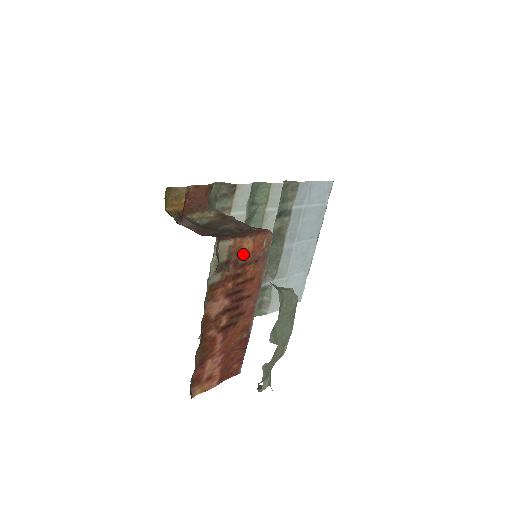
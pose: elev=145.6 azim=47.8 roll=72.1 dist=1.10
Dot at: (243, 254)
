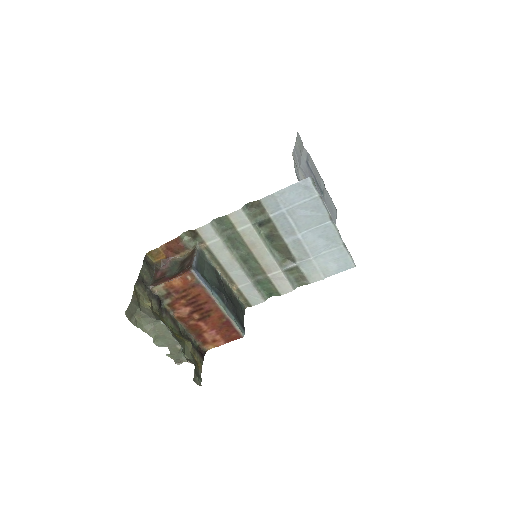
Dot at: (178, 287)
